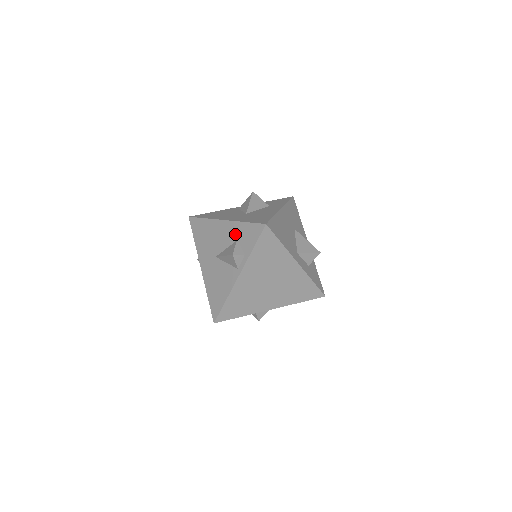
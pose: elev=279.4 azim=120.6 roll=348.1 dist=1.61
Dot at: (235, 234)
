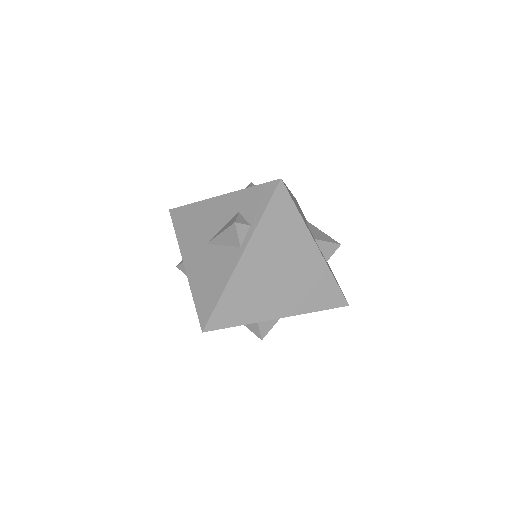
Dot at: (236, 206)
